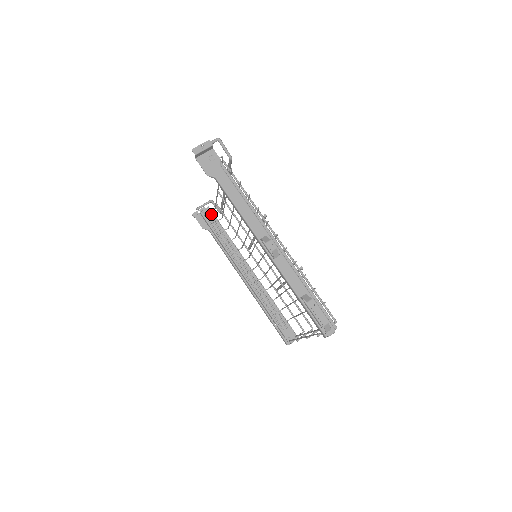
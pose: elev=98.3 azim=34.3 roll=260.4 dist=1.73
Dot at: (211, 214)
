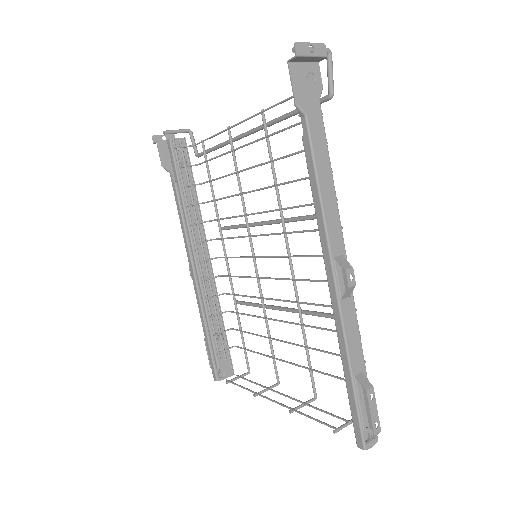
Dot at: (184, 151)
